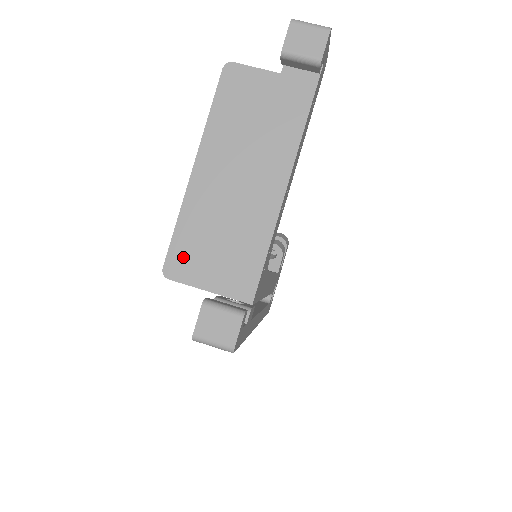
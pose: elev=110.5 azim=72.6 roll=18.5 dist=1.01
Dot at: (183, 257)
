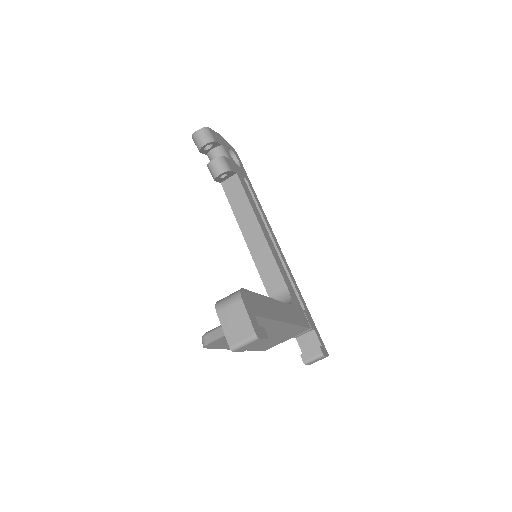
Dot at: (267, 347)
